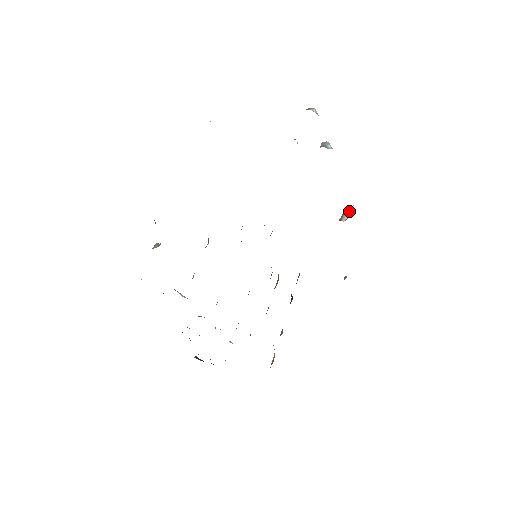
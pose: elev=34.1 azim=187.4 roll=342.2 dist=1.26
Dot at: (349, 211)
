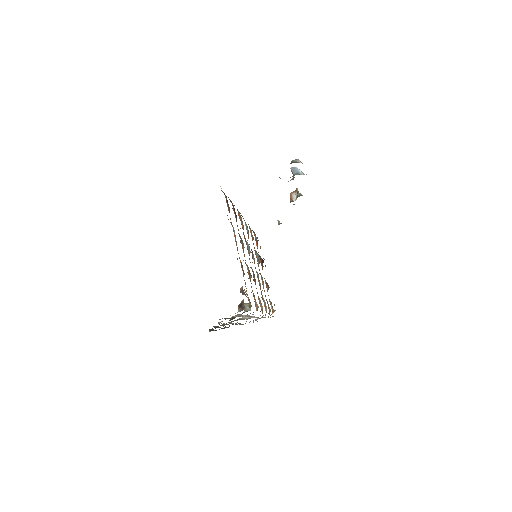
Dot at: (301, 195)
